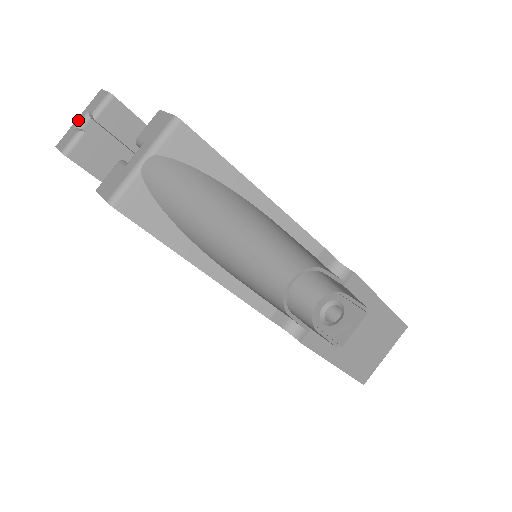
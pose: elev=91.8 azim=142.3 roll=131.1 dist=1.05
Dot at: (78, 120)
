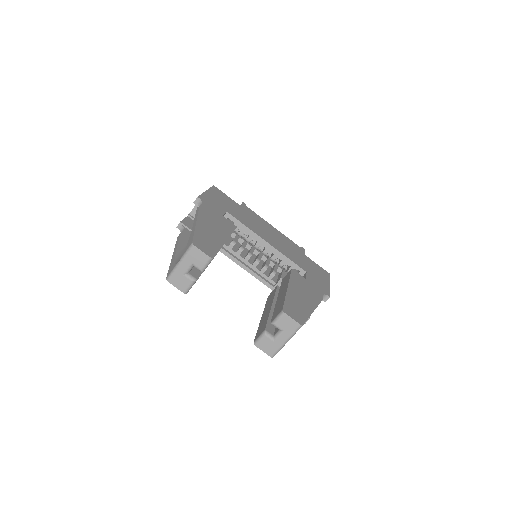
Dot at: (184, 268)
